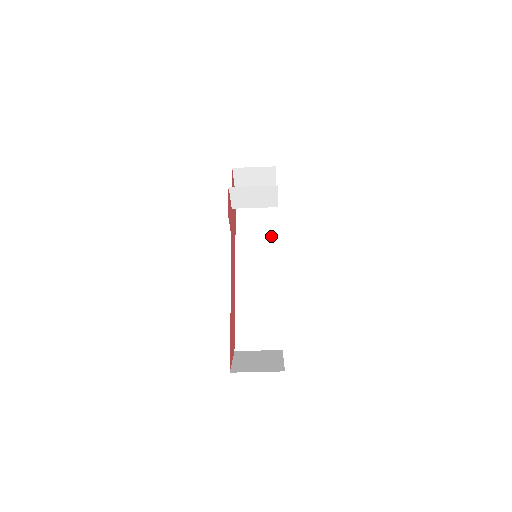
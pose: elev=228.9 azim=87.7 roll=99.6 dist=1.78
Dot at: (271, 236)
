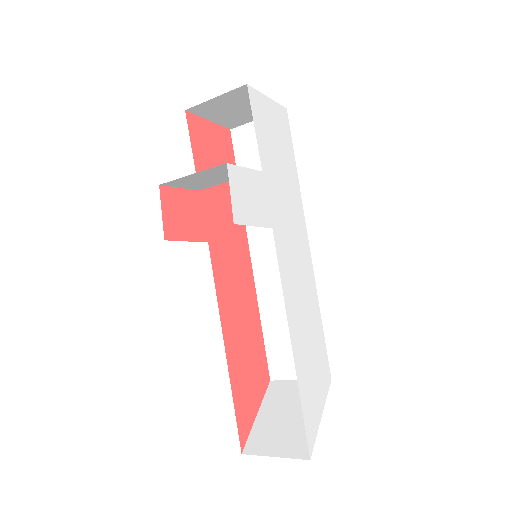
Dot at: occluded
